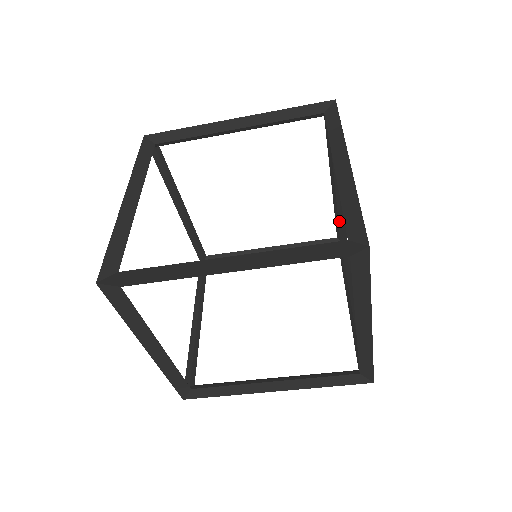
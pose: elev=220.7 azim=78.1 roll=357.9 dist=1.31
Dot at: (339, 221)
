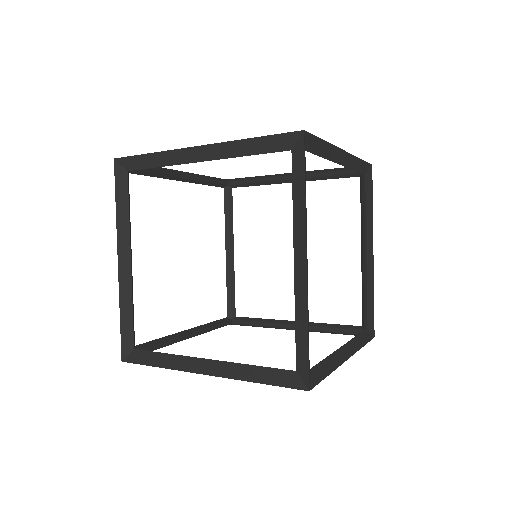
Dot at: occluded
